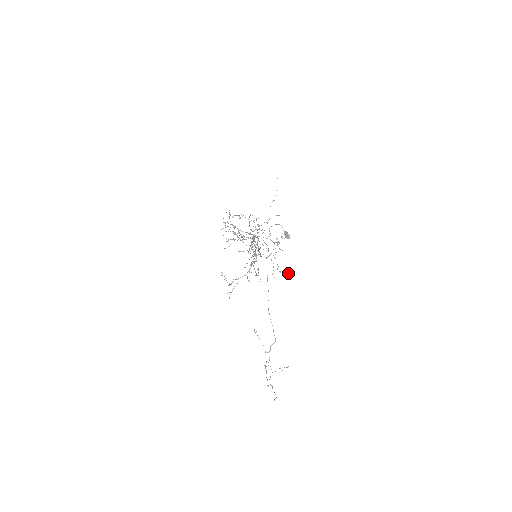
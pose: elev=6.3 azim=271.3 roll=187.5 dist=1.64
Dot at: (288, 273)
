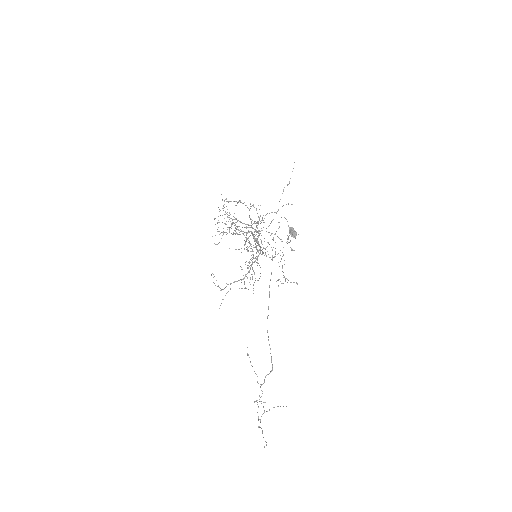
Dot at: occluded
